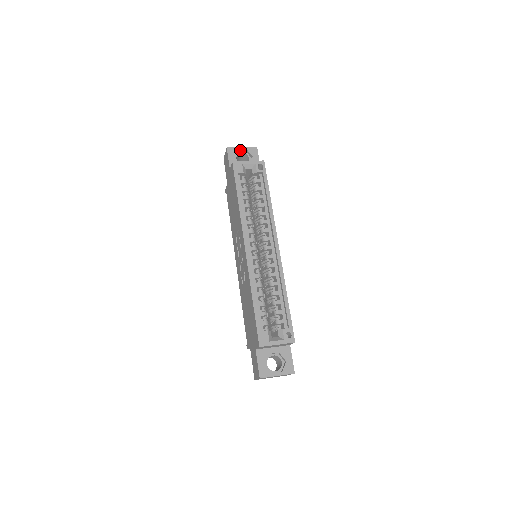
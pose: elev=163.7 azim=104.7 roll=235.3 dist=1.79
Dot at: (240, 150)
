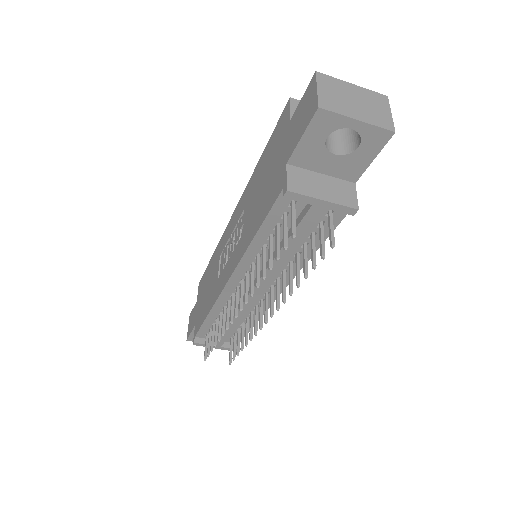
Dot at: occluded
